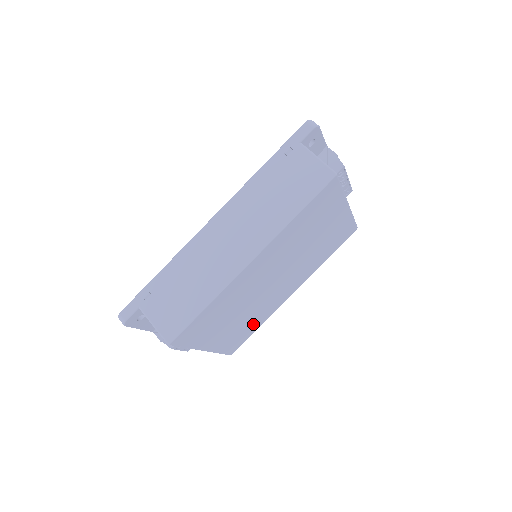
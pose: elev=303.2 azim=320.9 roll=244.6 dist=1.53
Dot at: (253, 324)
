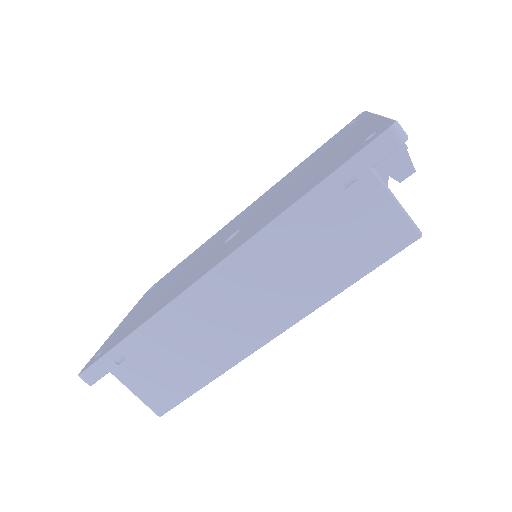
Dot at: occluded
